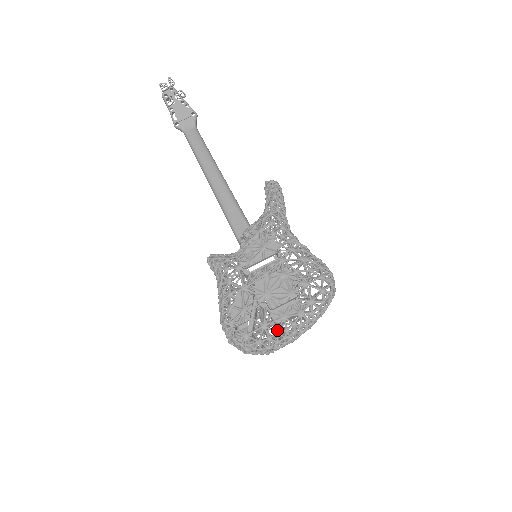
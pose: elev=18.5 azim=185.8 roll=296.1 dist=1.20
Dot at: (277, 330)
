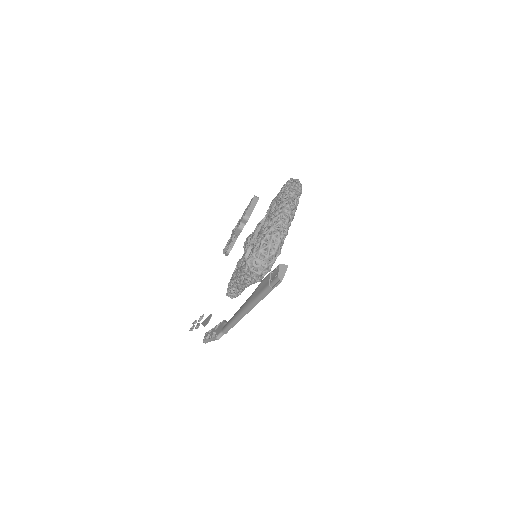
Dot at: (268, 220)
